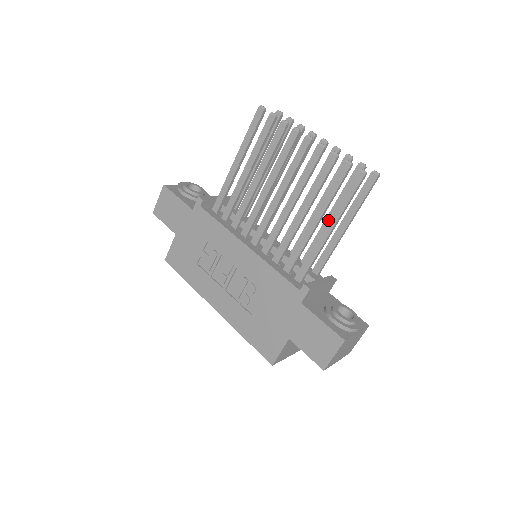
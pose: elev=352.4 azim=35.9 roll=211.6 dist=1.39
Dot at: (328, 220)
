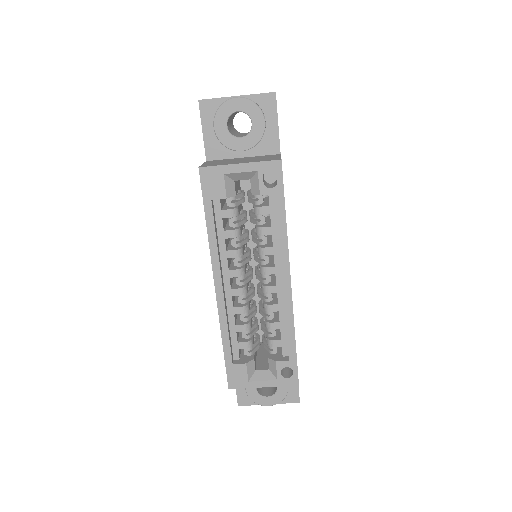
Dot at: occluded
